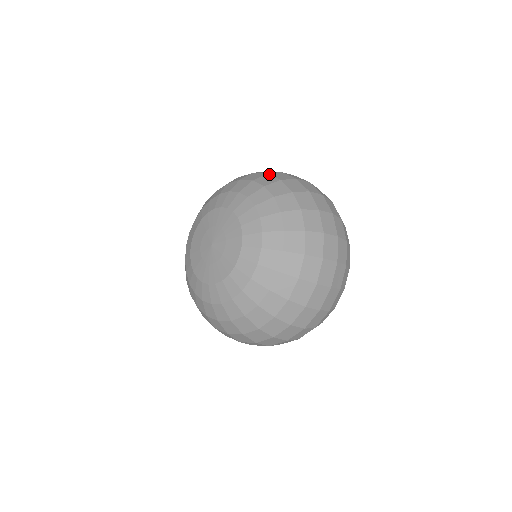
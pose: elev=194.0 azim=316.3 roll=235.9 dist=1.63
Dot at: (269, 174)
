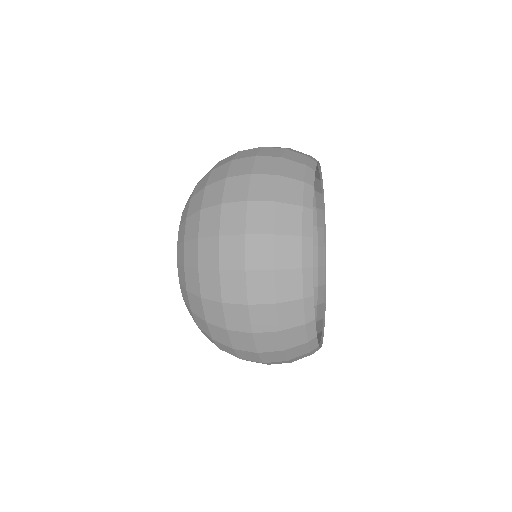
Dot at: occluded
